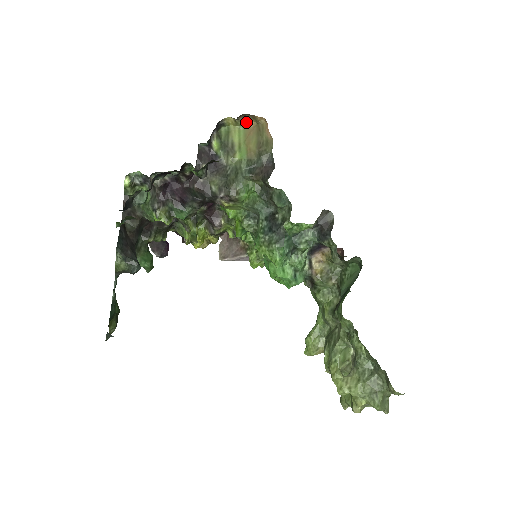
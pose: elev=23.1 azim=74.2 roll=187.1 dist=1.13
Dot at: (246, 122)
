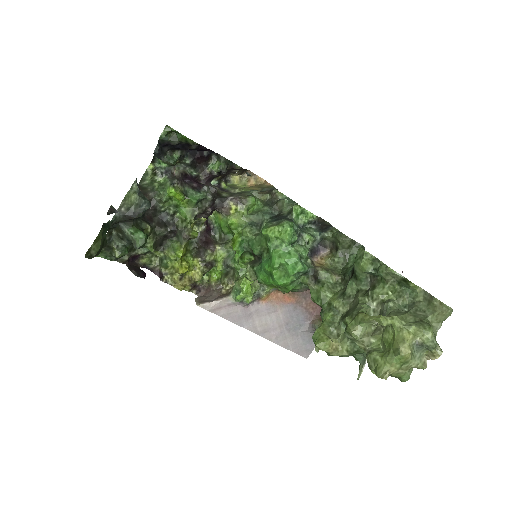
Dot at: (248, 183)
